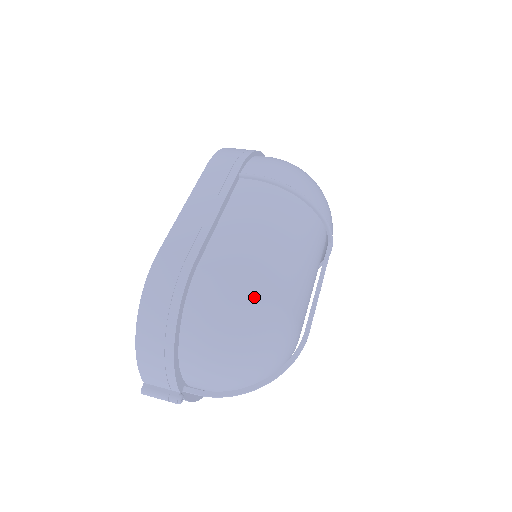
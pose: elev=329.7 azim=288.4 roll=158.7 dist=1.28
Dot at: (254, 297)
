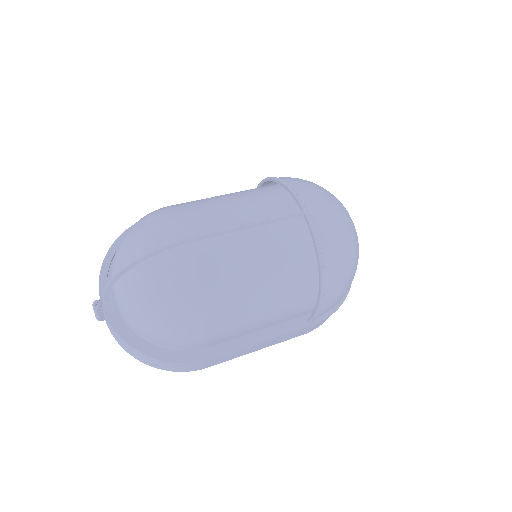
Dot at: (159, 209)
